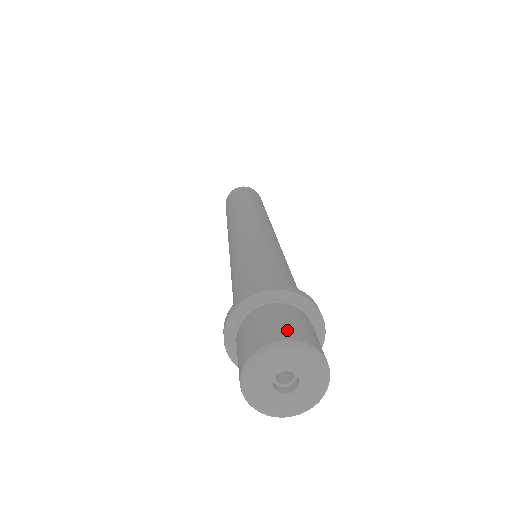
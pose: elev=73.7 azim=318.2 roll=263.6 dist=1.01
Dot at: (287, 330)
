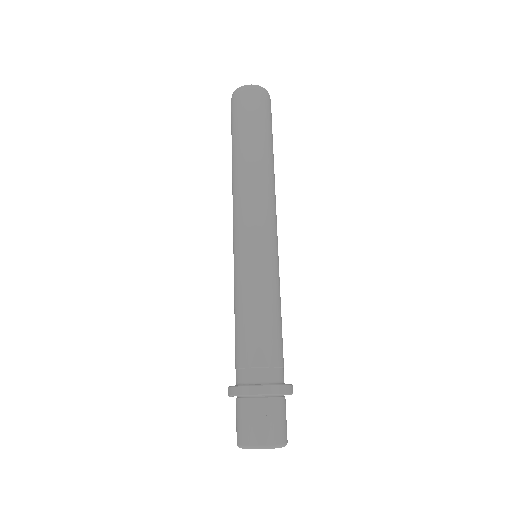
Dot at: (247, 435)
